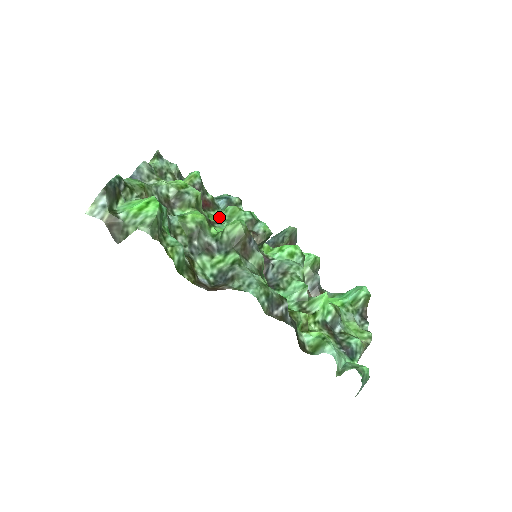
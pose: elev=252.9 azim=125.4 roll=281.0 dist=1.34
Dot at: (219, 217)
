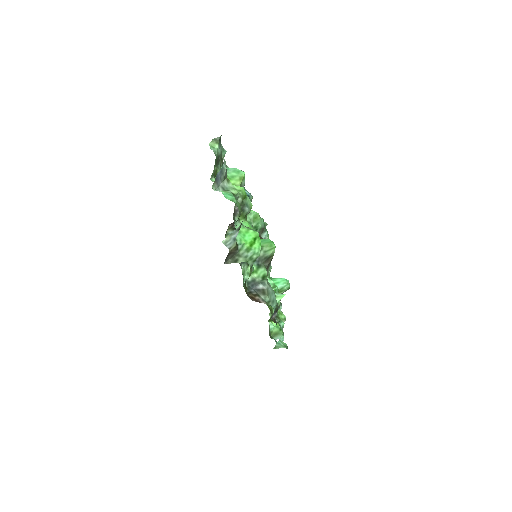
Dot at: occluded
